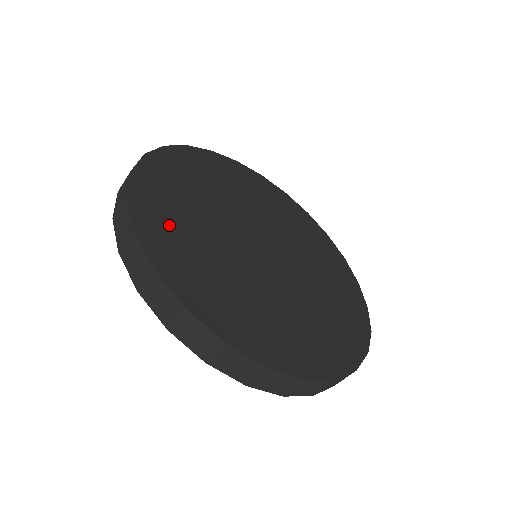
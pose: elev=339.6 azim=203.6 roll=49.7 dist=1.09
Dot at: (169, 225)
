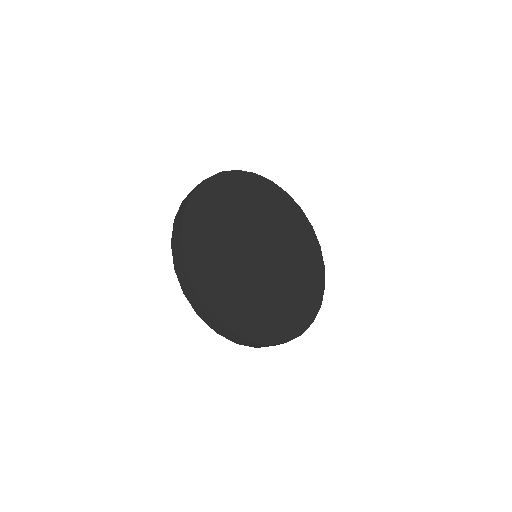
Dot at: (231, 305)
